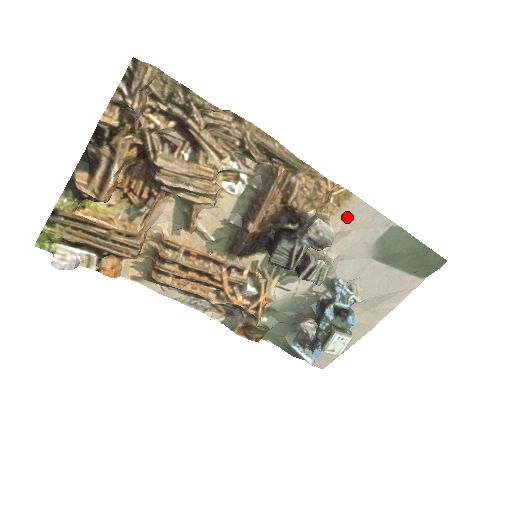
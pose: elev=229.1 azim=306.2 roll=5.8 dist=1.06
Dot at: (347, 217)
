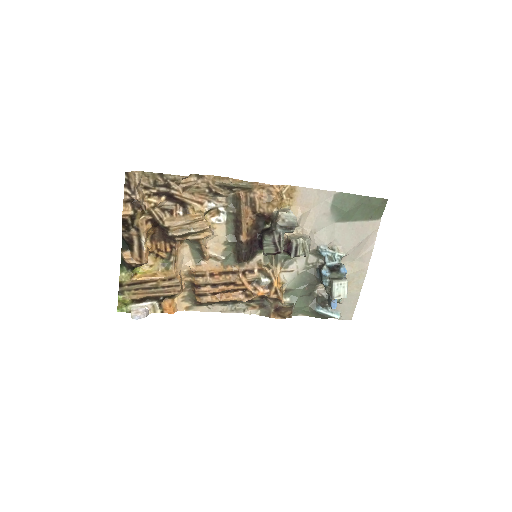
Dot at: (301, 203)
